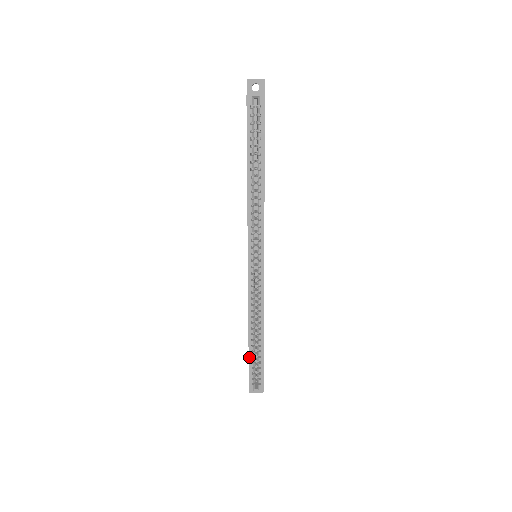
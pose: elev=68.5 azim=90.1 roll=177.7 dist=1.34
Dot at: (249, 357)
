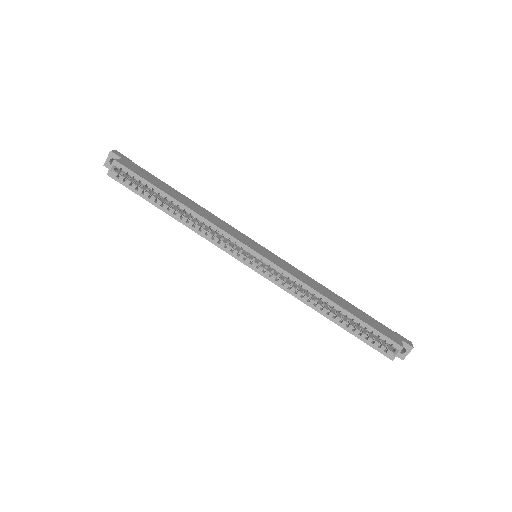
Dot at: (351, 333)
